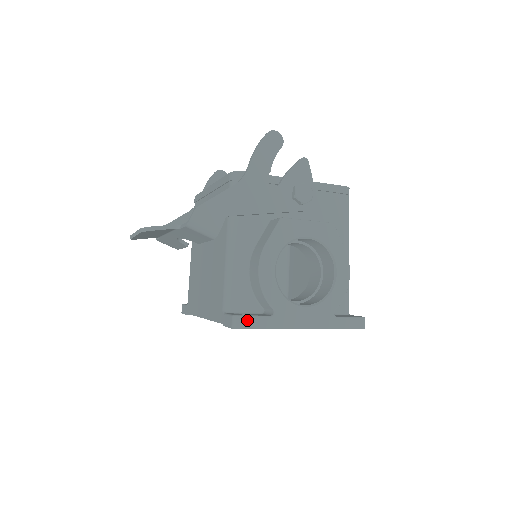
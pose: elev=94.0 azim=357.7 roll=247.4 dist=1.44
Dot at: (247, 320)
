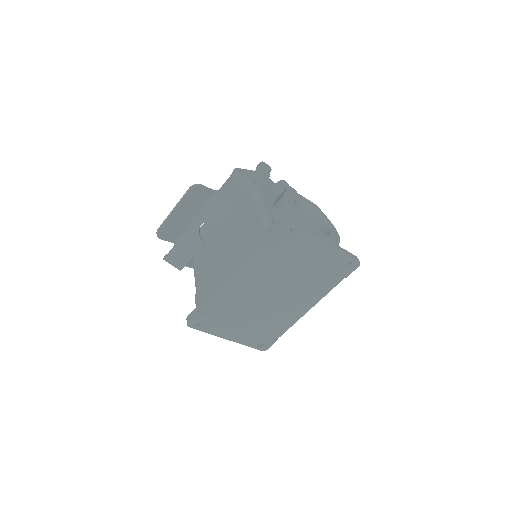
Dot at: (290, 219)
